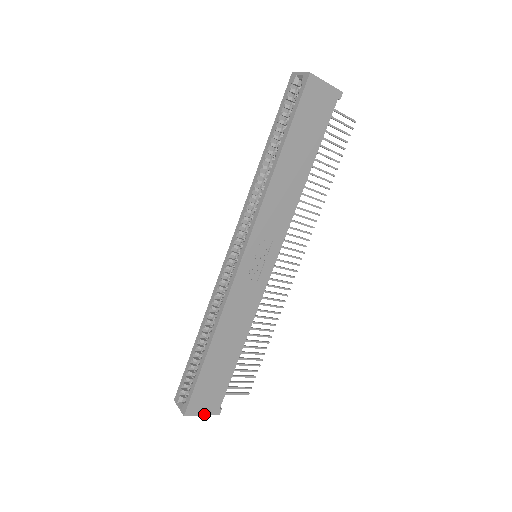
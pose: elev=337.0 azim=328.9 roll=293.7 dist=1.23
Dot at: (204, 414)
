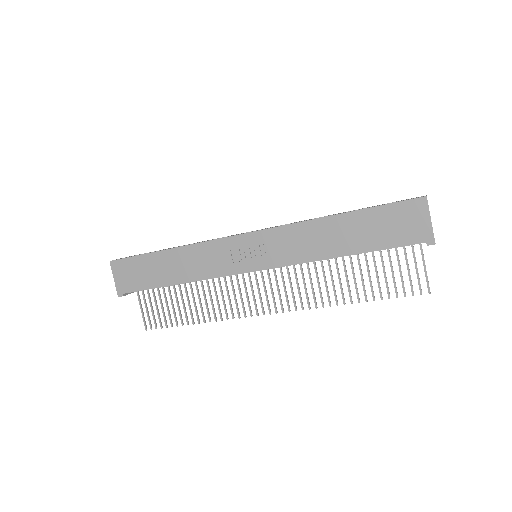
Dot at: (115, 280)
